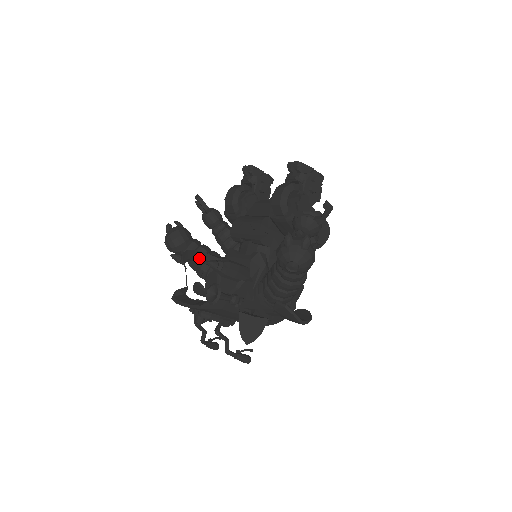
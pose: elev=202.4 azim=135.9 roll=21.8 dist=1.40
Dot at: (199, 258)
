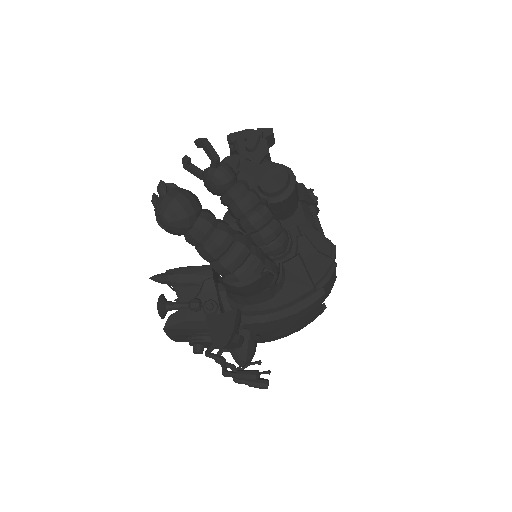
Dot at: occluded
